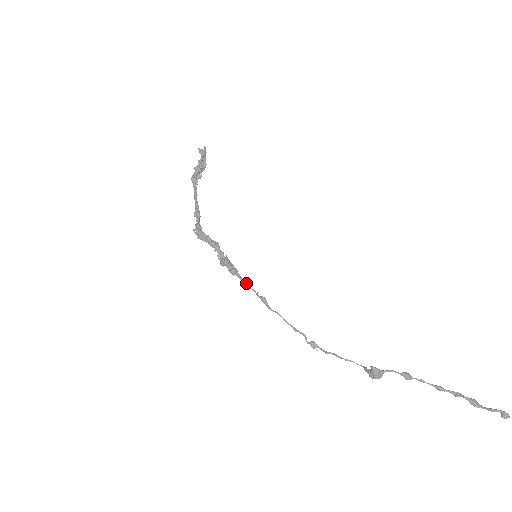
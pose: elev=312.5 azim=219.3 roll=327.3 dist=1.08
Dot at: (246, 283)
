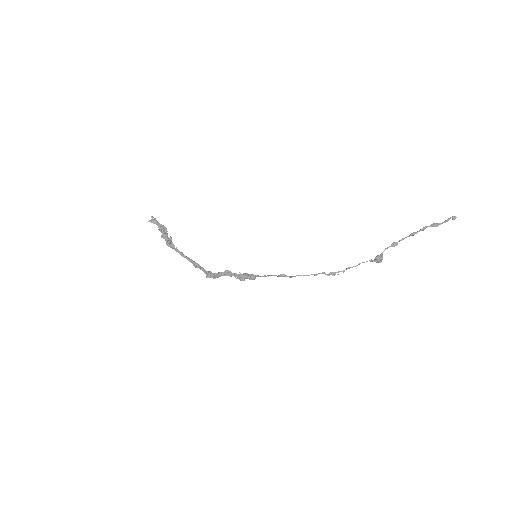
Dot at: (265, 276)
